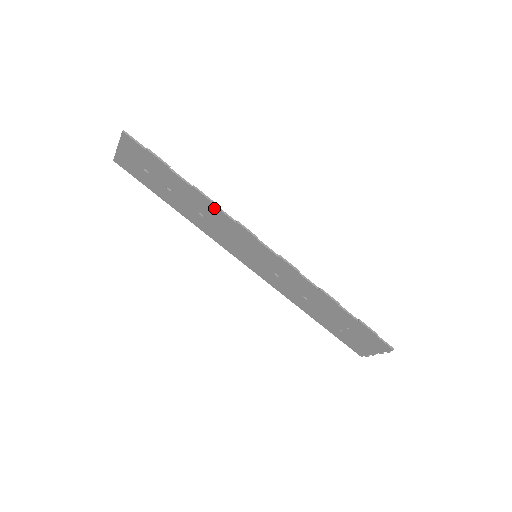
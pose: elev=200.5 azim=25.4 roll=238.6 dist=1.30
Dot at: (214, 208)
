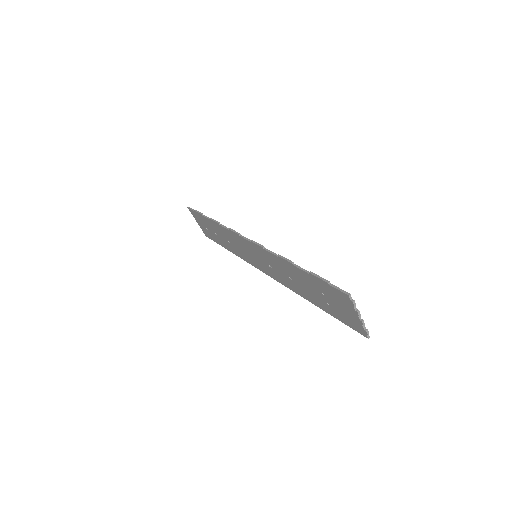
Dot at: (222, 228)
